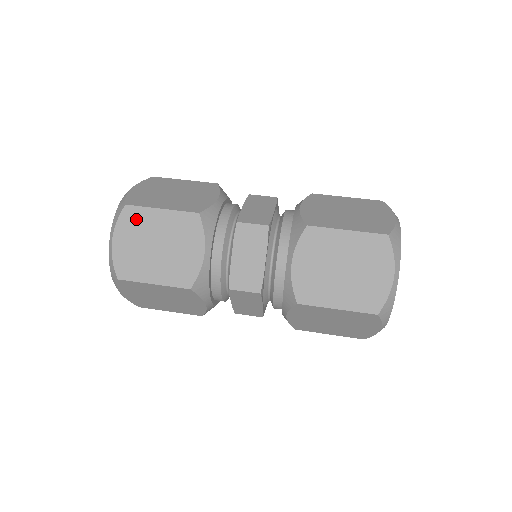
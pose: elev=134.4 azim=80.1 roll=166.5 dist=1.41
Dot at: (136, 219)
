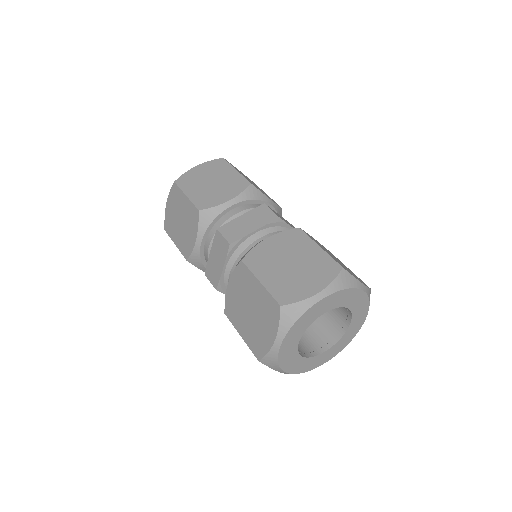
Dot at: (219, 166)
